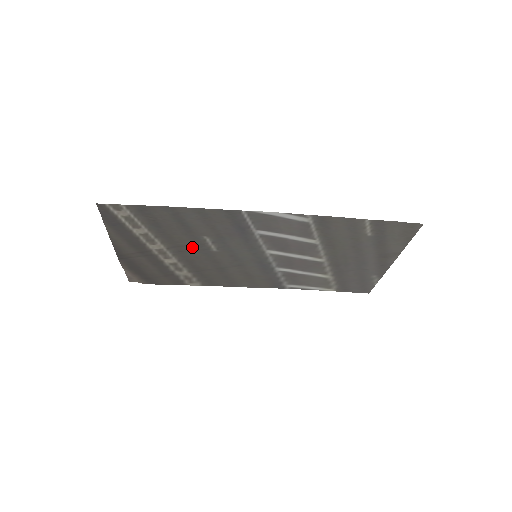
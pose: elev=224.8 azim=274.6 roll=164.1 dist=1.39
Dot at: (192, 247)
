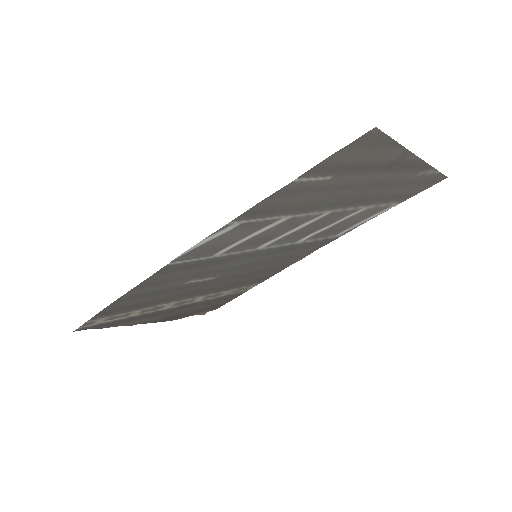
Dot at: (193, 289)
